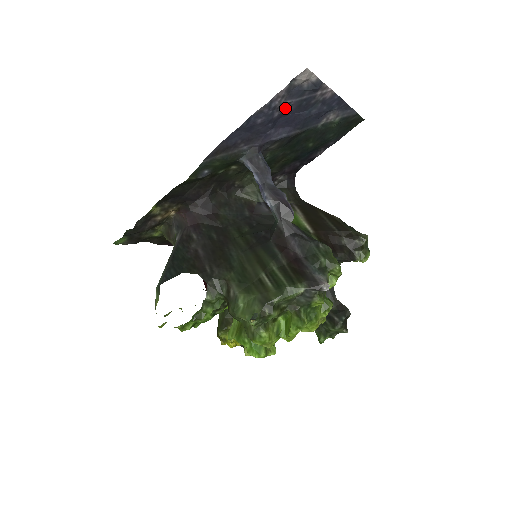
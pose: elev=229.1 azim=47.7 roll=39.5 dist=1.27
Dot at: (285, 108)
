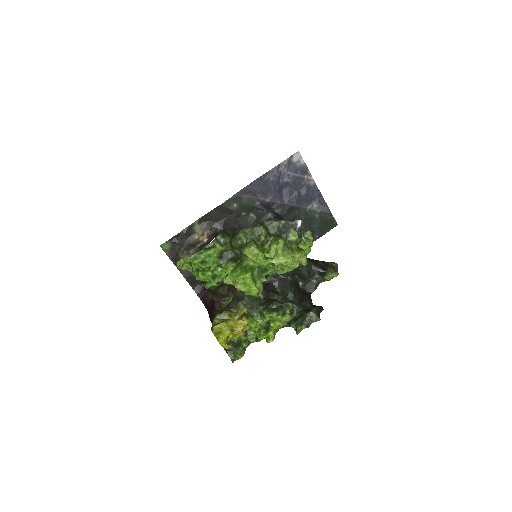
Dot at: (287, 179)
